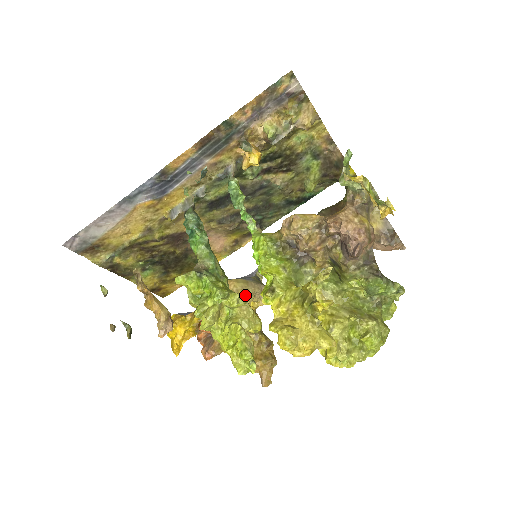
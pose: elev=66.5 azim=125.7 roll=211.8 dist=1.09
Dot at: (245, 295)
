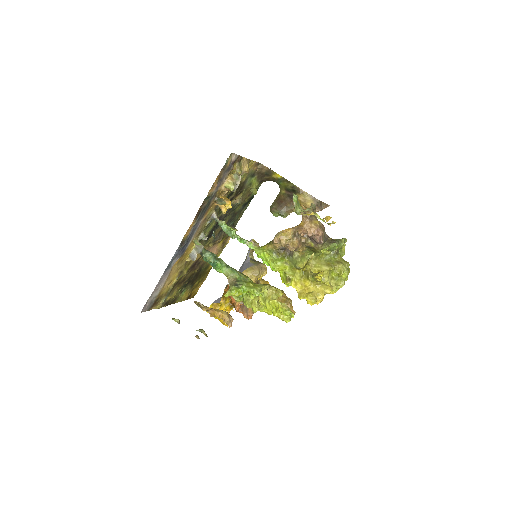
Dot at: (256, 276)
